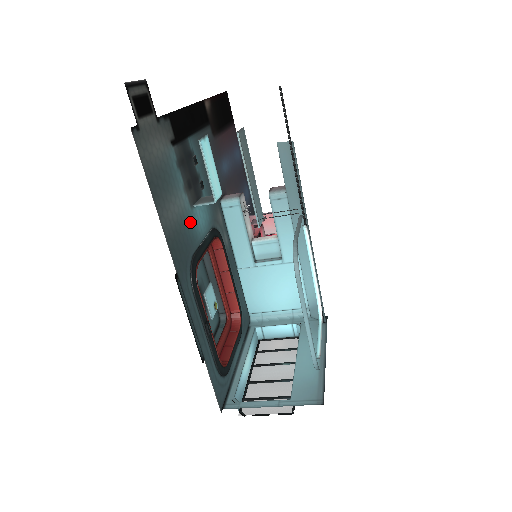
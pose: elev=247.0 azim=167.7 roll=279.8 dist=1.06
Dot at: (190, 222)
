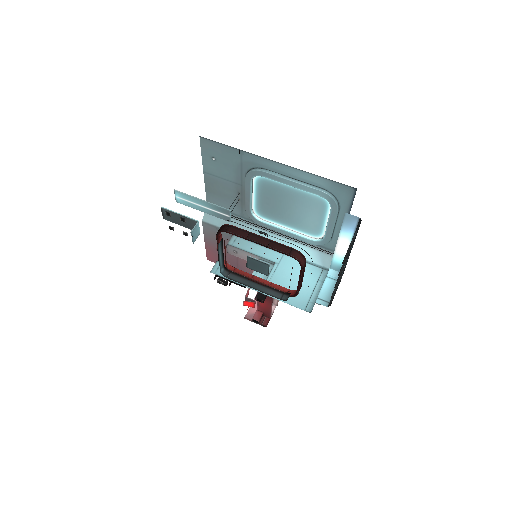
Dot at: occluded
